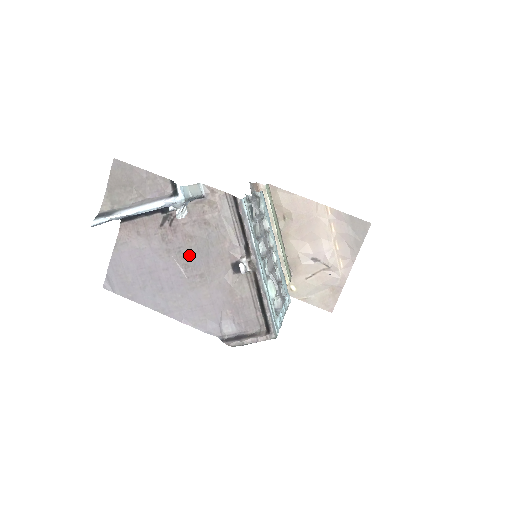
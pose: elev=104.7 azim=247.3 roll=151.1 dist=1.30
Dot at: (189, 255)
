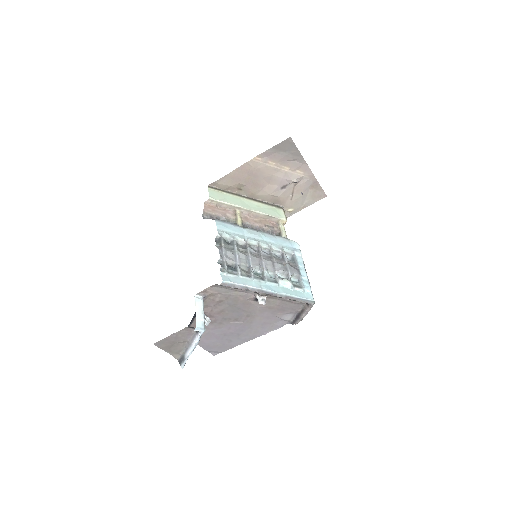
Dot at: (231, 316)
